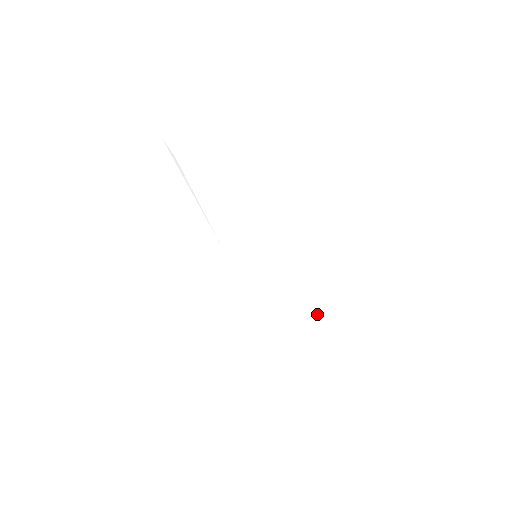
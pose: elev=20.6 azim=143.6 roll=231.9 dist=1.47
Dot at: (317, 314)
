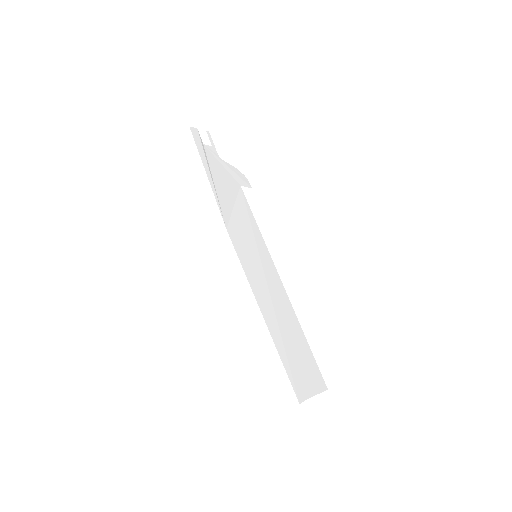
Dot at: (306, 342)
